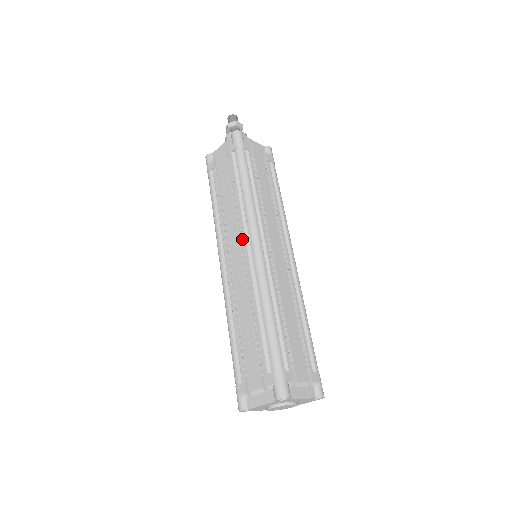
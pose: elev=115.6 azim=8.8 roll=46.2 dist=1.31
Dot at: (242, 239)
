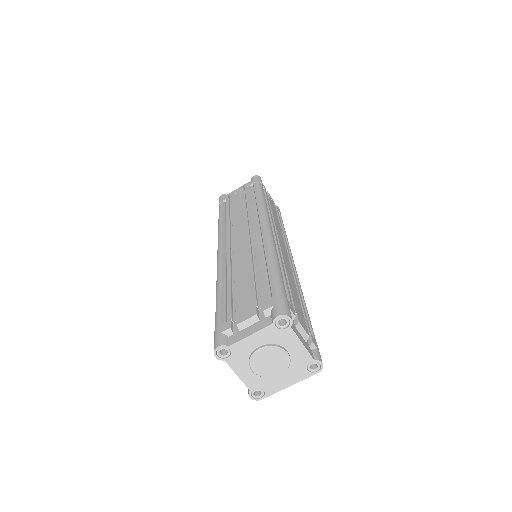
Dot at: (250, 227)
